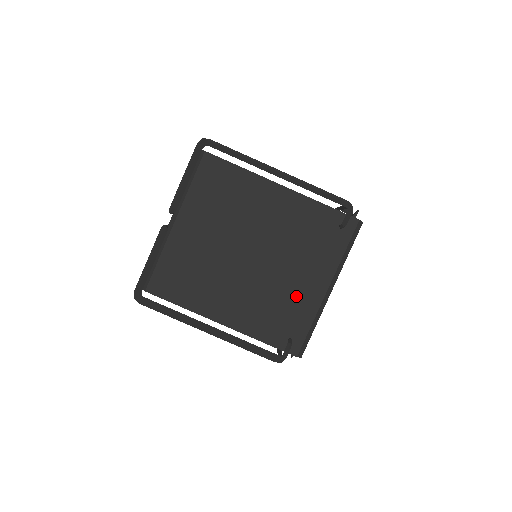
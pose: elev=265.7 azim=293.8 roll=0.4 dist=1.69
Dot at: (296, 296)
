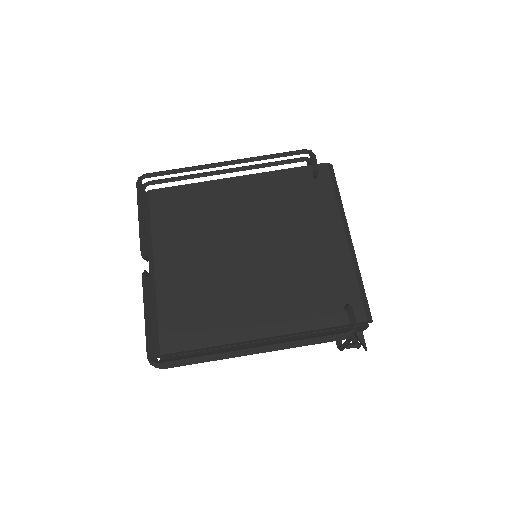
Dot at: (320, 261)
